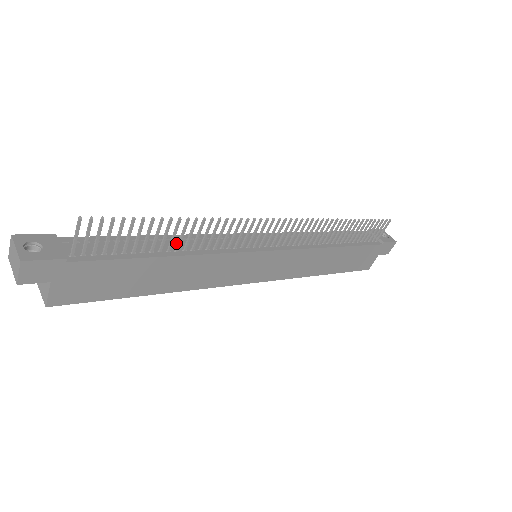
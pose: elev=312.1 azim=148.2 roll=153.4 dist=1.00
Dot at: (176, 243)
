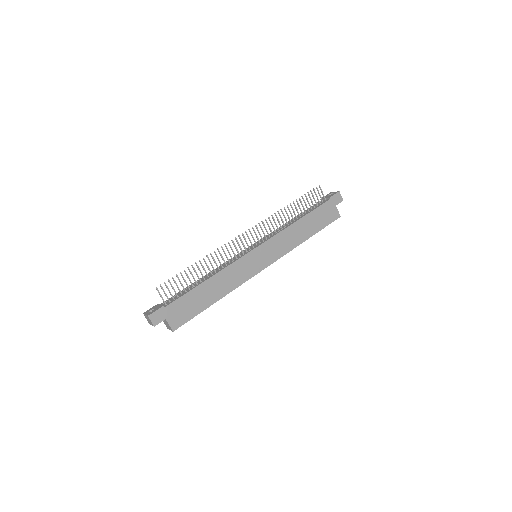
Dot at: (208, 275)
